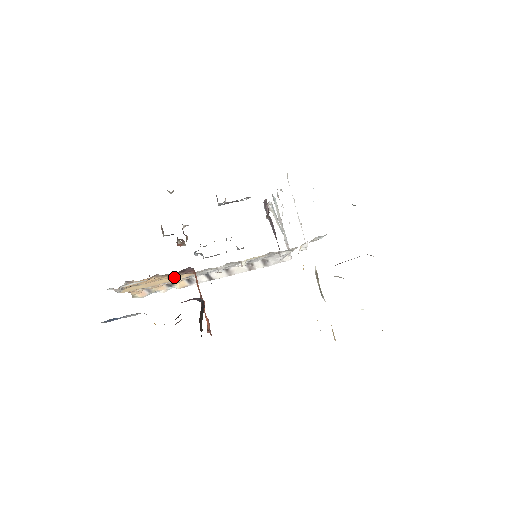
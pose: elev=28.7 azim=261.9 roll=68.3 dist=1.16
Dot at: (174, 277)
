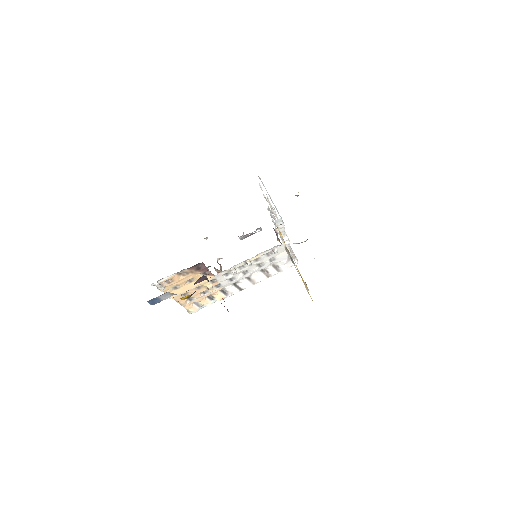
Dot at: occluded
